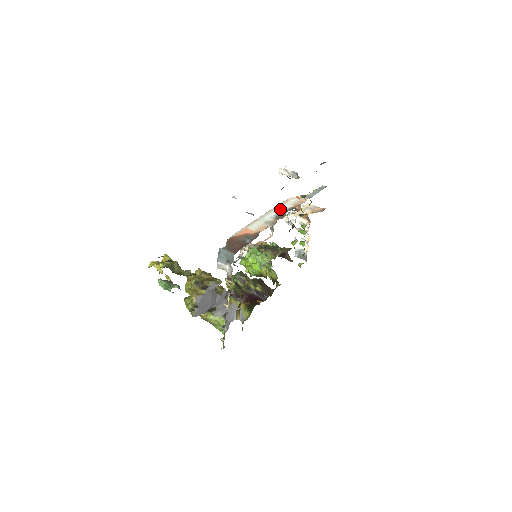
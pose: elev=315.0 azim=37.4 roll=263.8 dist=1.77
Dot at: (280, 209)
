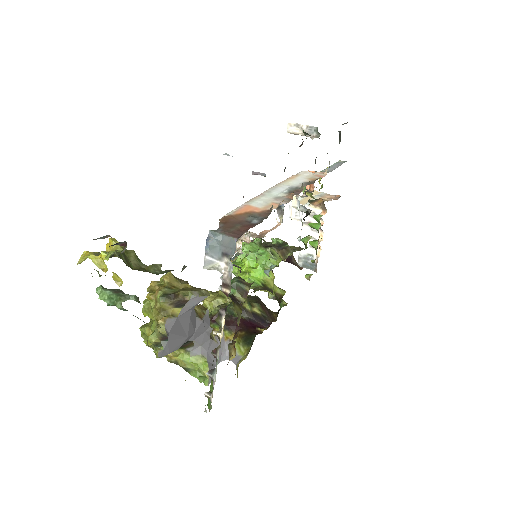
Dot at: (291, 183)
